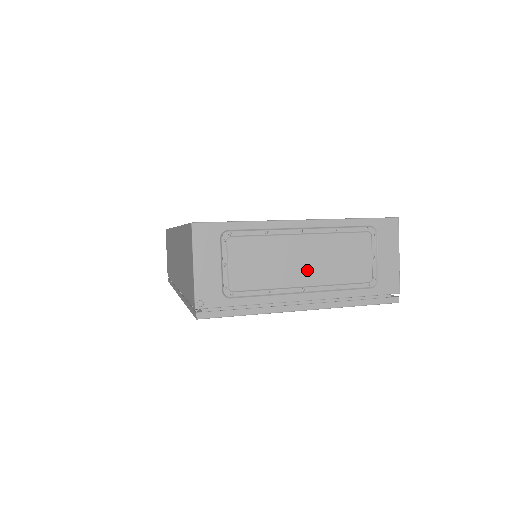
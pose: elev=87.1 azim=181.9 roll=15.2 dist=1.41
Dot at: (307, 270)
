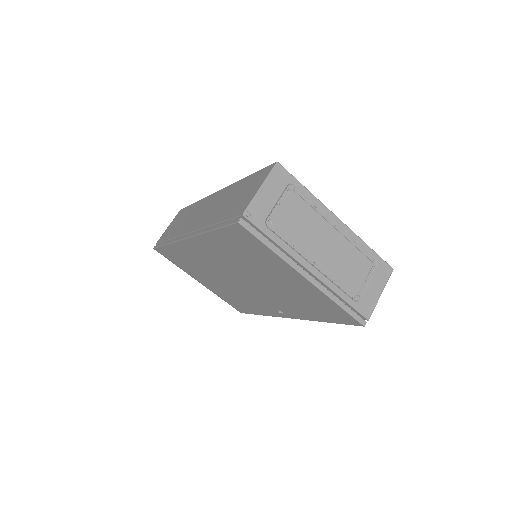
Dot at: (324, 253)
